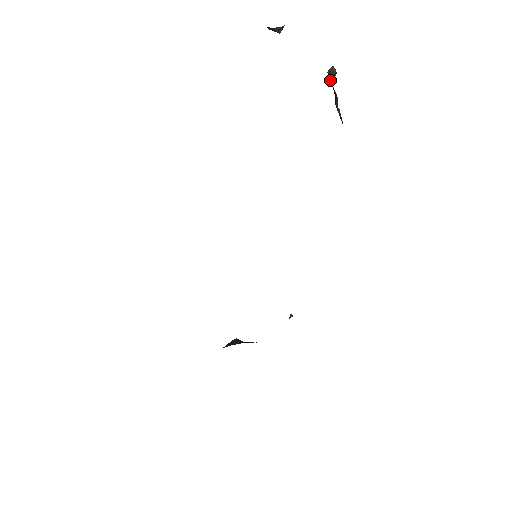
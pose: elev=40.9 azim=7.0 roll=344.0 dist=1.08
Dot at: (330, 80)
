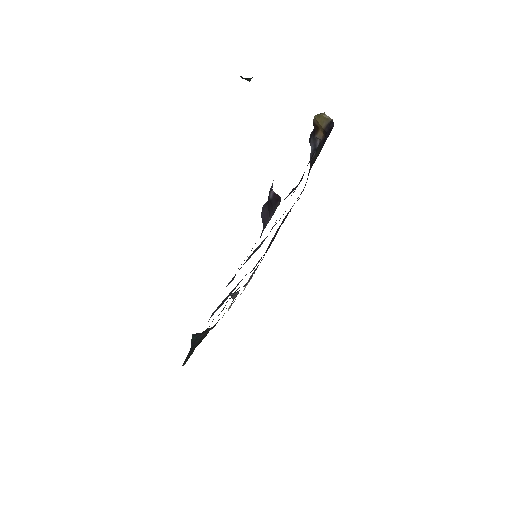
Dot at: (320, 123)
